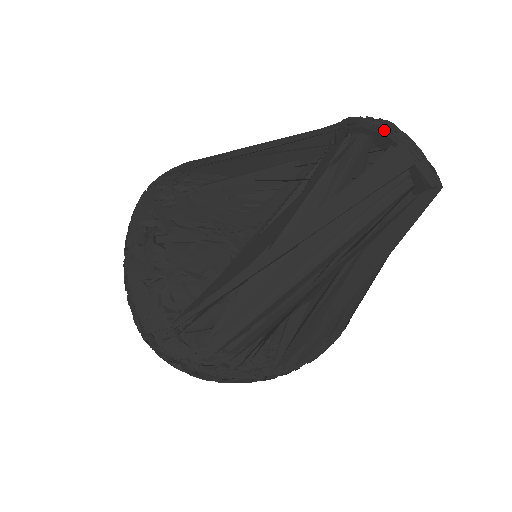
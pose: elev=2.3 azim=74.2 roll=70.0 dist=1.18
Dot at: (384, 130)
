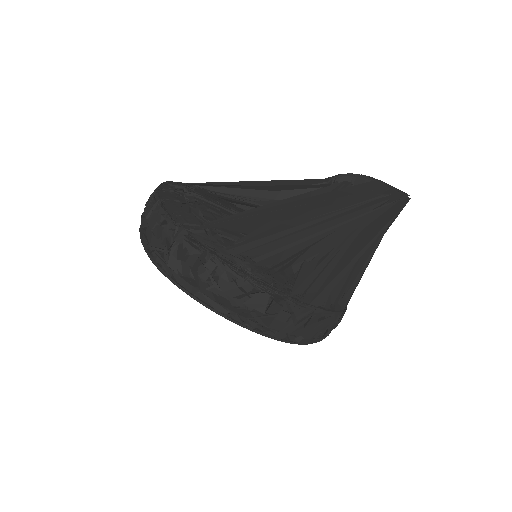
Dot at: (362, 176)
